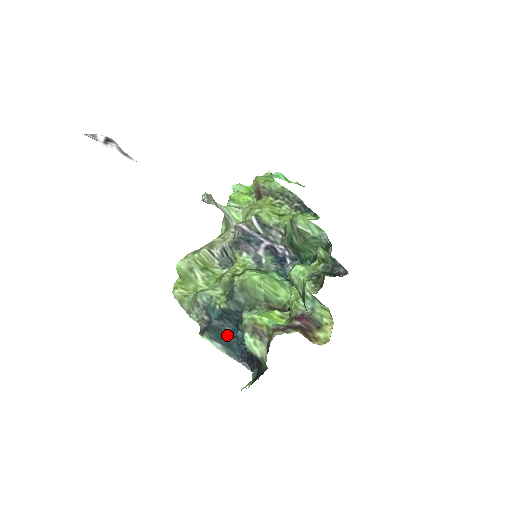
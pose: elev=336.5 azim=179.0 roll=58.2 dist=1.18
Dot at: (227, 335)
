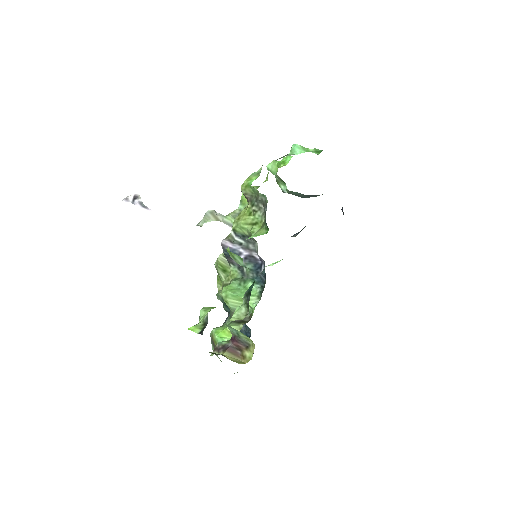
Dot at: occluded
